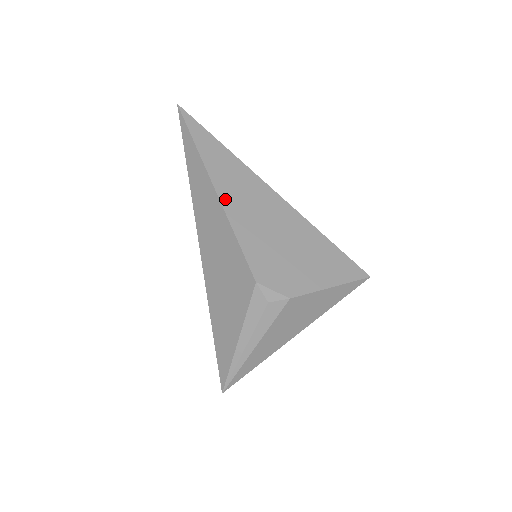
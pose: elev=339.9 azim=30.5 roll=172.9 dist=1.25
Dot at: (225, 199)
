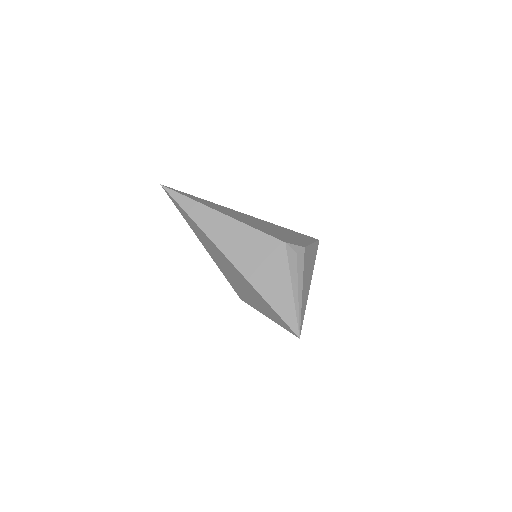
Dot at: (231, 216)
